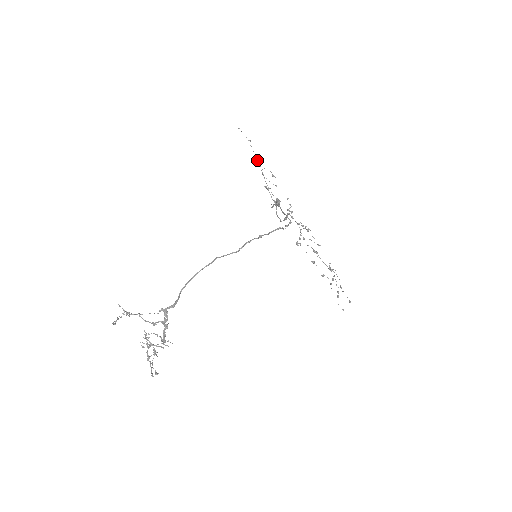
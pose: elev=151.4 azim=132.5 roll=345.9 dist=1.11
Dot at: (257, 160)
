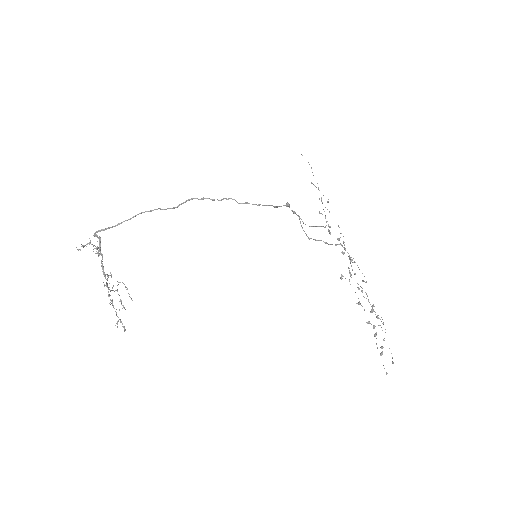
Dot at: (318, 187)
